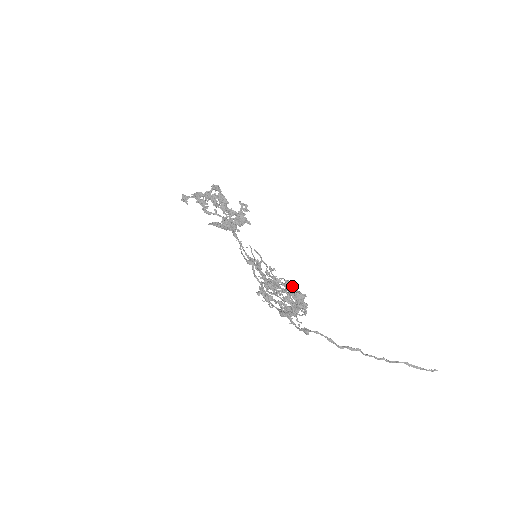
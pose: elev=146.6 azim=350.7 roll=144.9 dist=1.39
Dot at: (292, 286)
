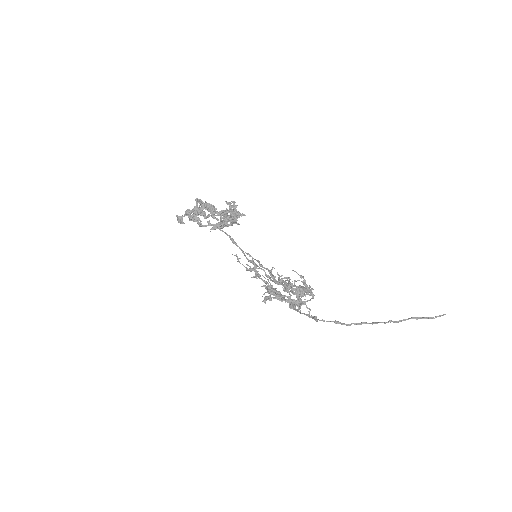
Dot at: (291, 283)
